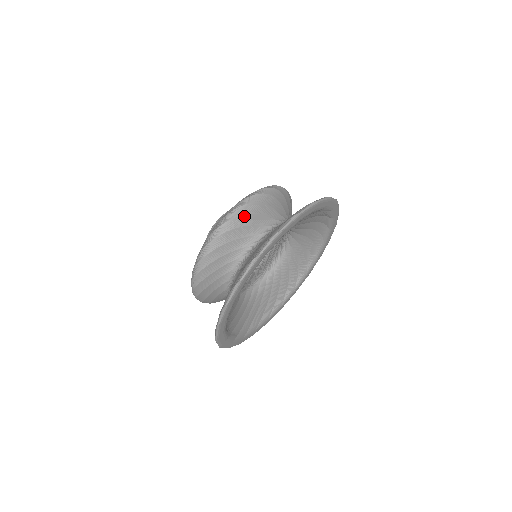
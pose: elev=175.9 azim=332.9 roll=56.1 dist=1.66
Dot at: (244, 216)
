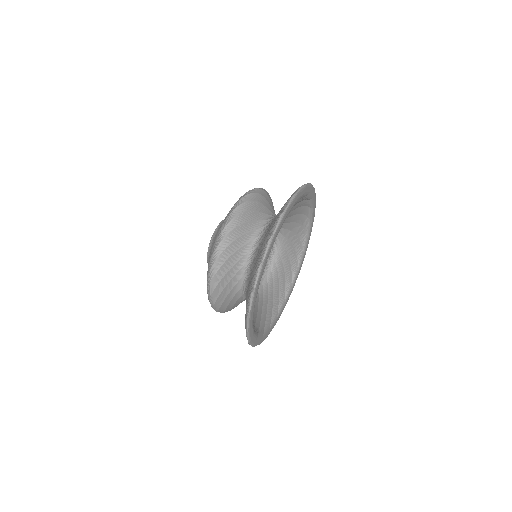
Dot at: (228, 247)
